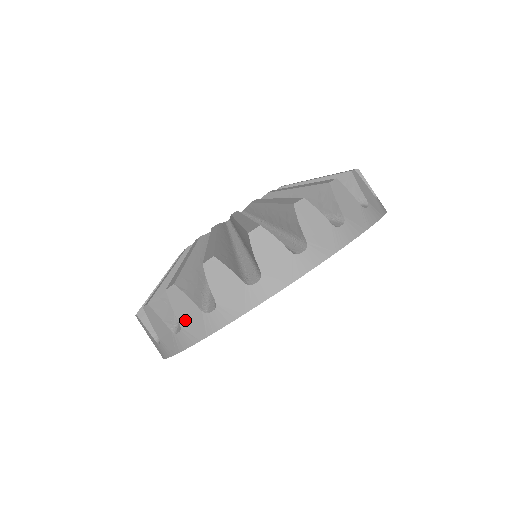
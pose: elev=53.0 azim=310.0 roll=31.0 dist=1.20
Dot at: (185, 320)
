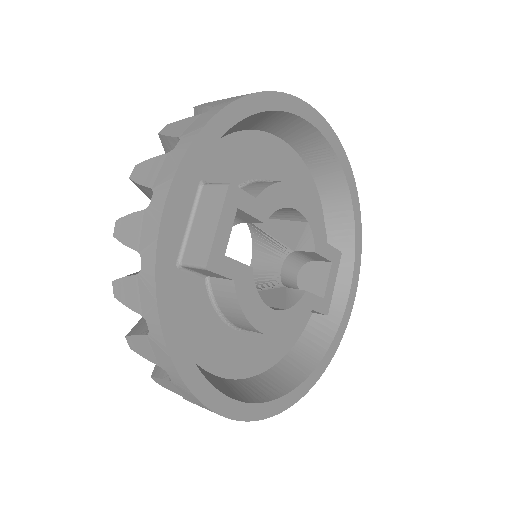
Dot at: (138, 240)
